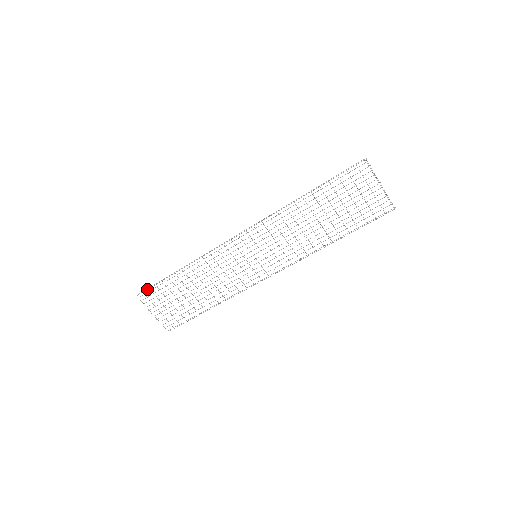
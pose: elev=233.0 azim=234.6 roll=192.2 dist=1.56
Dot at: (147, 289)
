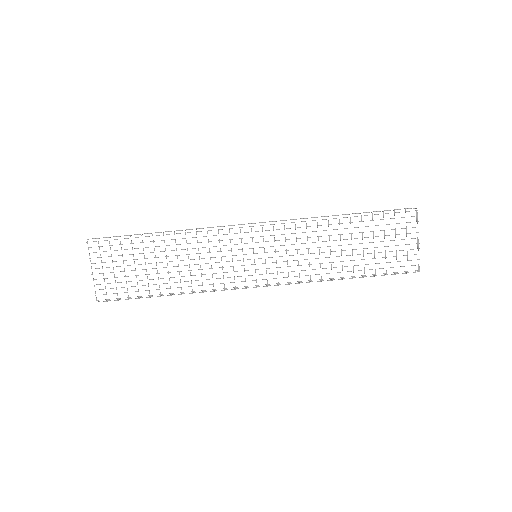
Dot at: (105, 237)
